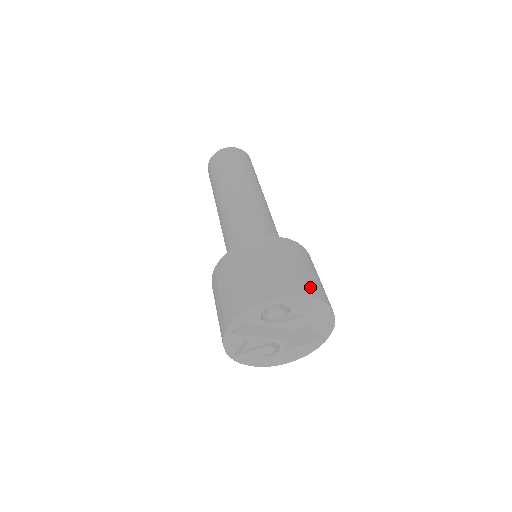
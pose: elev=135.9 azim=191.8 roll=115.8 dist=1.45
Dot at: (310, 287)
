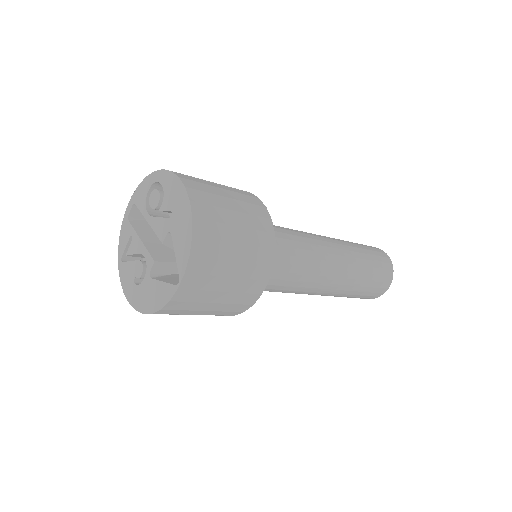
Dot at: (197, 186)
